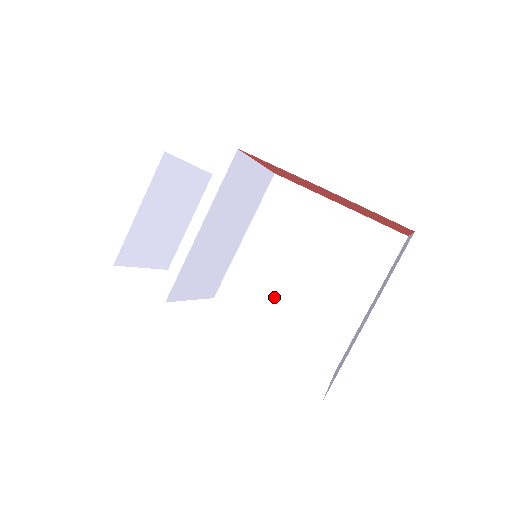
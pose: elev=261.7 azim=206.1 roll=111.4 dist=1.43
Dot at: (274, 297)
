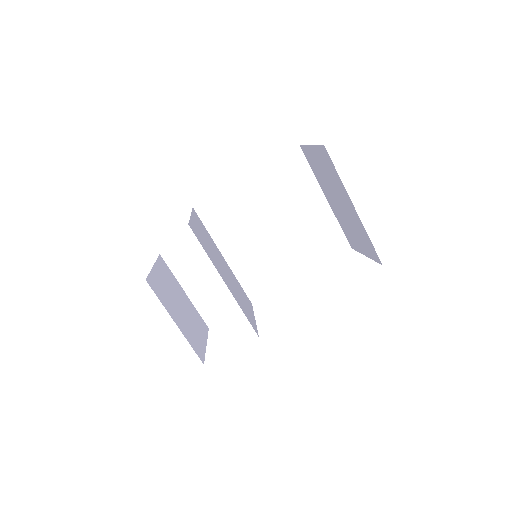
Dot at: (279, 260)
